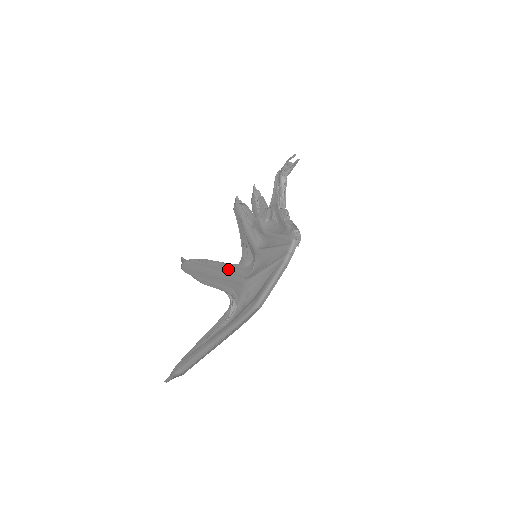
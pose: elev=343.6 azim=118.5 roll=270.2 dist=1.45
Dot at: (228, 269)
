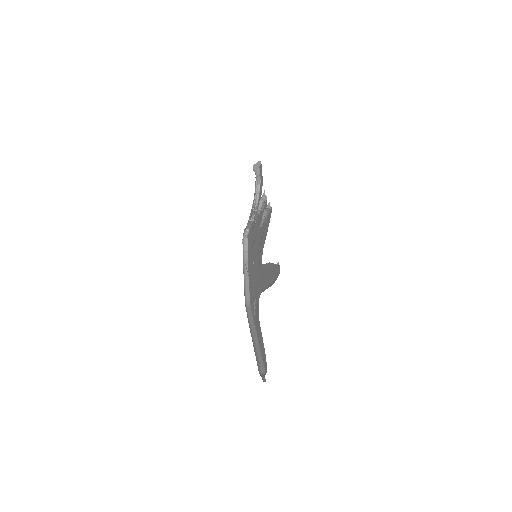
Dot at: occluded
